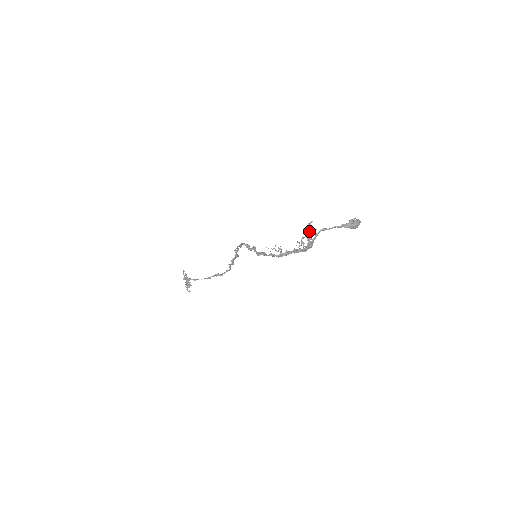
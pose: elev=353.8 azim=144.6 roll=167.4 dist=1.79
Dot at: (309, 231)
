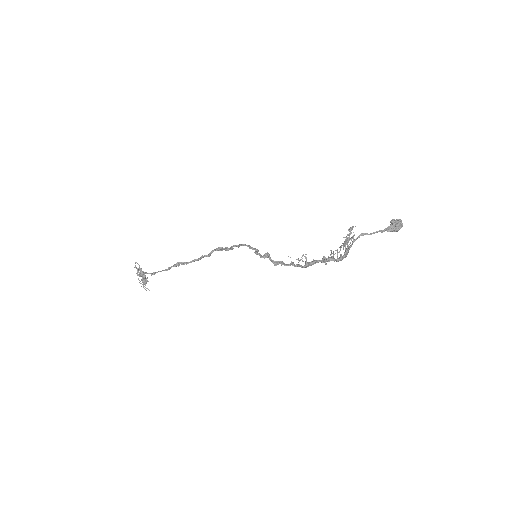
Dot at: occluded
